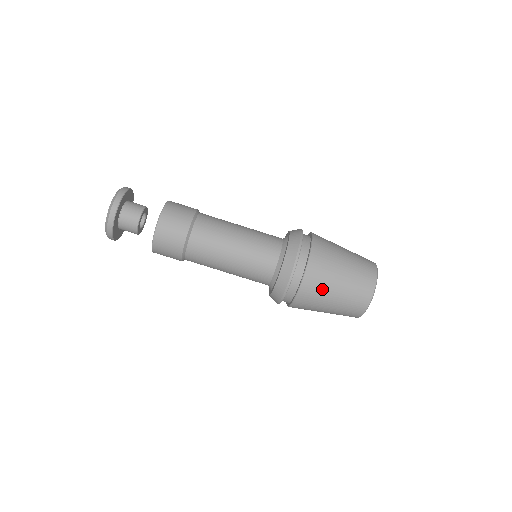
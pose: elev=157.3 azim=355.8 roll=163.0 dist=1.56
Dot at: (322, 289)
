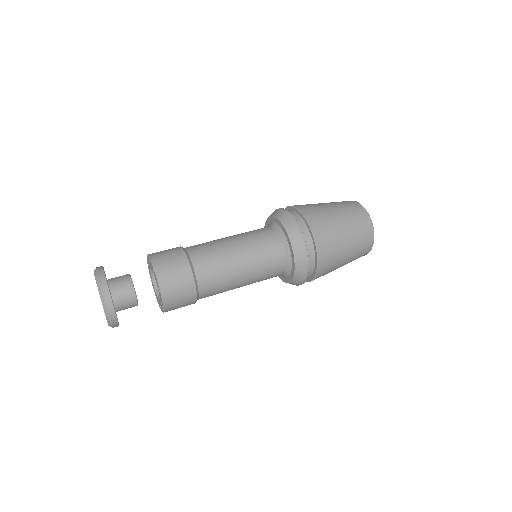
Dot at: (333, 266)
